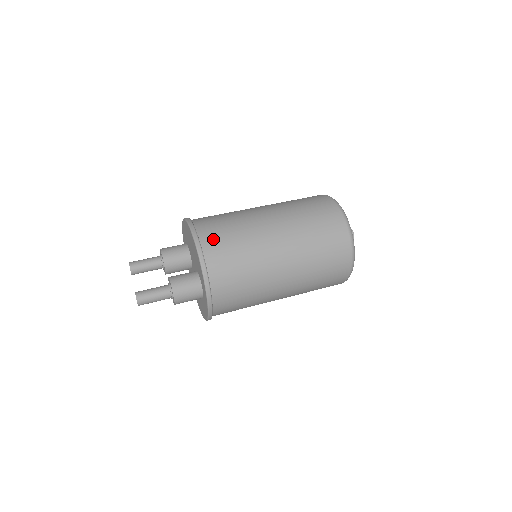
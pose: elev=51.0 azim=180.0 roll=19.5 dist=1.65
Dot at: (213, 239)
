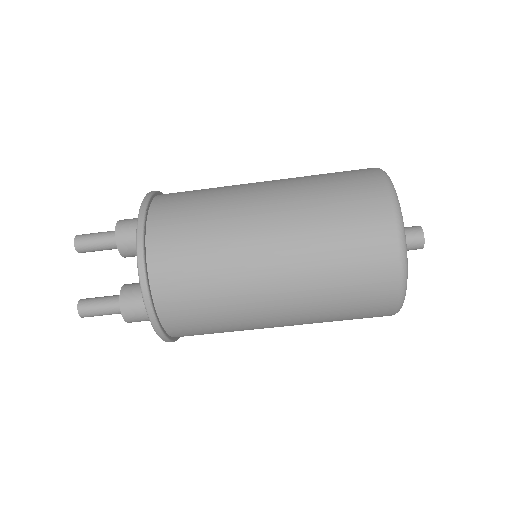
Dot at: (171, 286)
